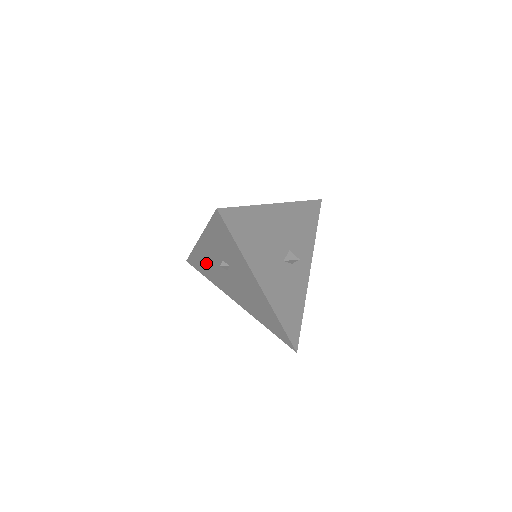
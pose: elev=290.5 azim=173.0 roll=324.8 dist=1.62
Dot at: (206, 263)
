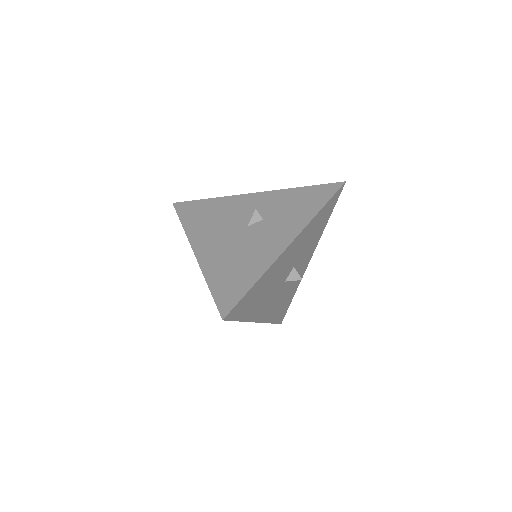
Dot at: occluded
